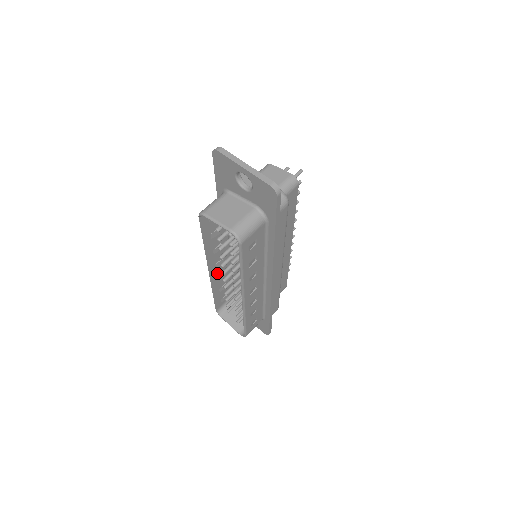
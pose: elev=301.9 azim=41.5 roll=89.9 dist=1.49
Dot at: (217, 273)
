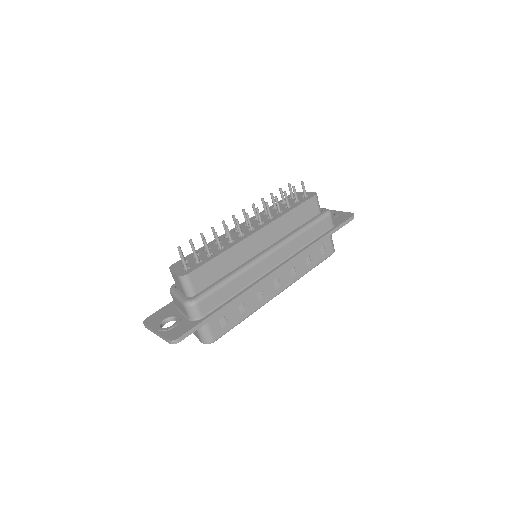
Dot at: occluded
